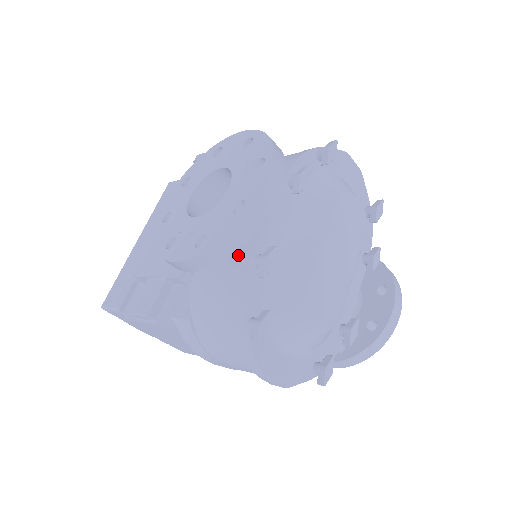
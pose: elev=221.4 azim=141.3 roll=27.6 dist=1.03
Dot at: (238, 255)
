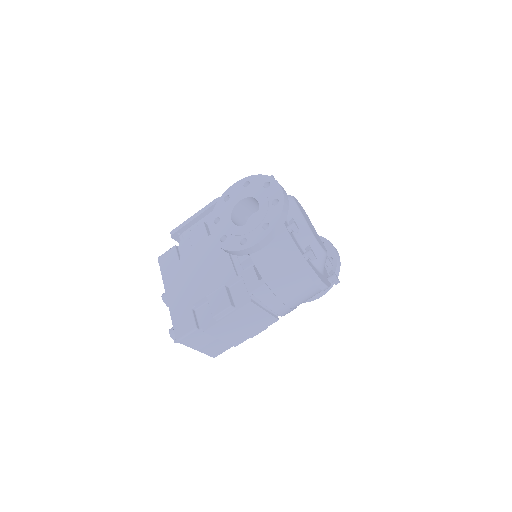
Dot at: occluded
